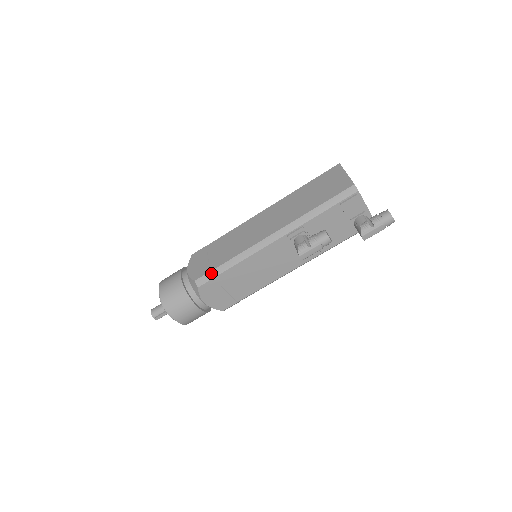
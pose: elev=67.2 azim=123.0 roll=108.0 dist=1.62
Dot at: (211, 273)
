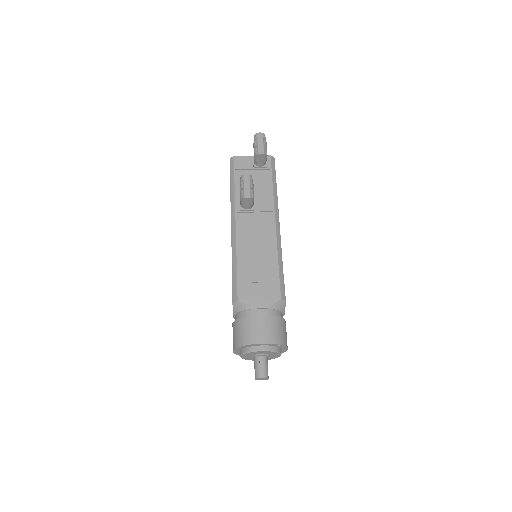
Dot at: (233, 284)
